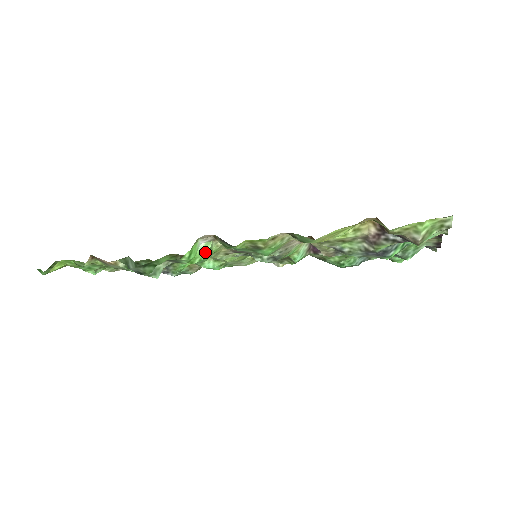
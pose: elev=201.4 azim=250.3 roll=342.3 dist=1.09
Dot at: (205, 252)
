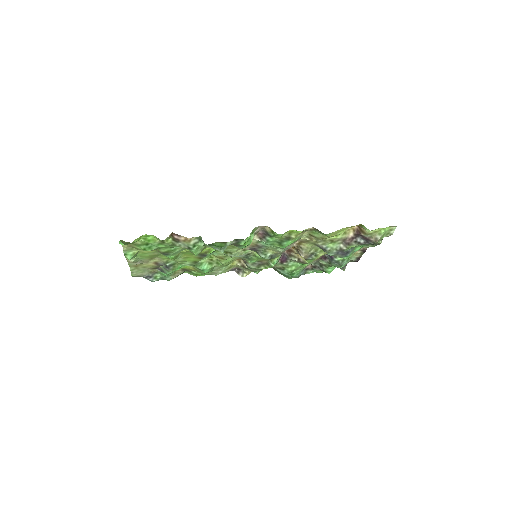
Dot at: (251, 240)
